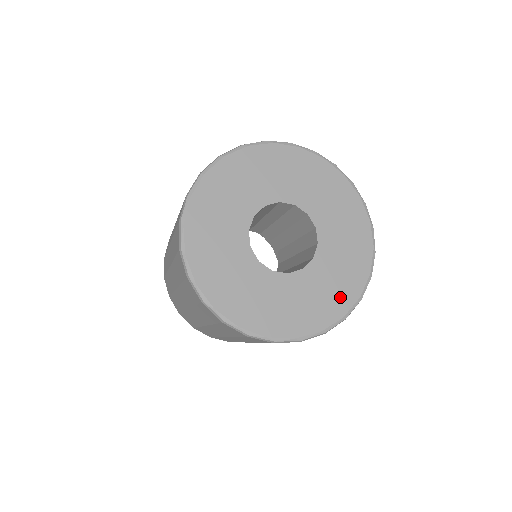
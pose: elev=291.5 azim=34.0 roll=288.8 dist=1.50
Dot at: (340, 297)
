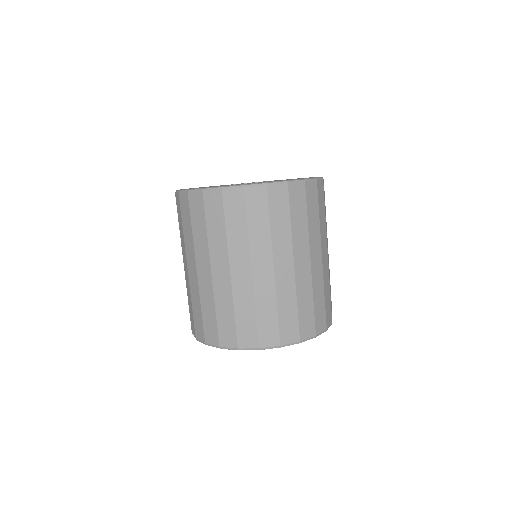
Dot at: occluded
